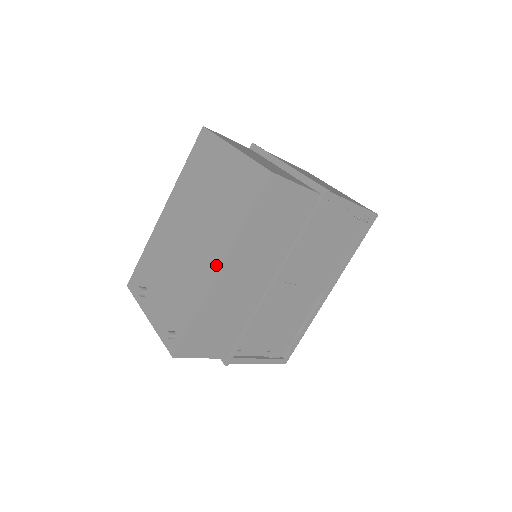
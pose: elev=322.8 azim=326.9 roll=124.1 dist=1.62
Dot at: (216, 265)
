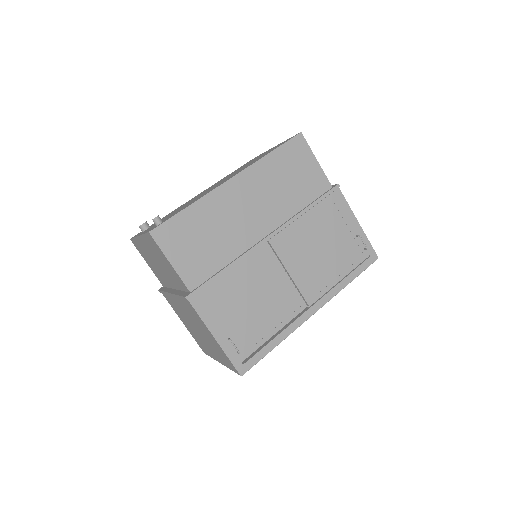
Dot at: (229, 178)
